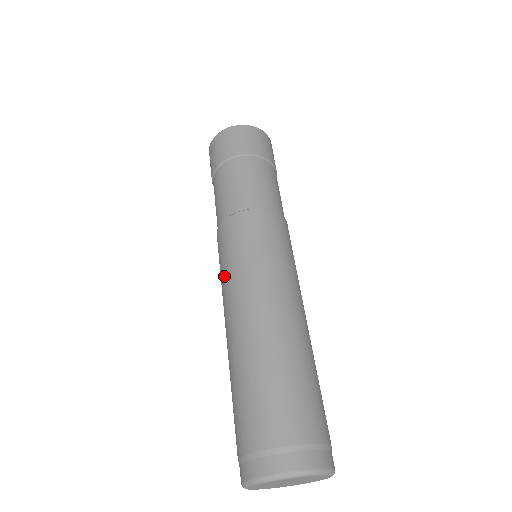
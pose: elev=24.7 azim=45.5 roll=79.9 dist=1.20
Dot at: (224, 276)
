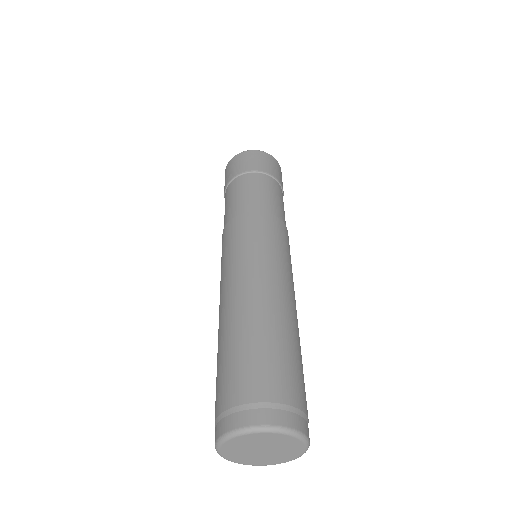
Dot at: occluded
